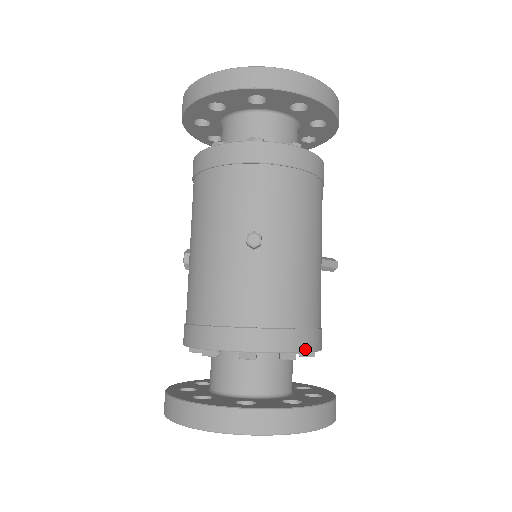
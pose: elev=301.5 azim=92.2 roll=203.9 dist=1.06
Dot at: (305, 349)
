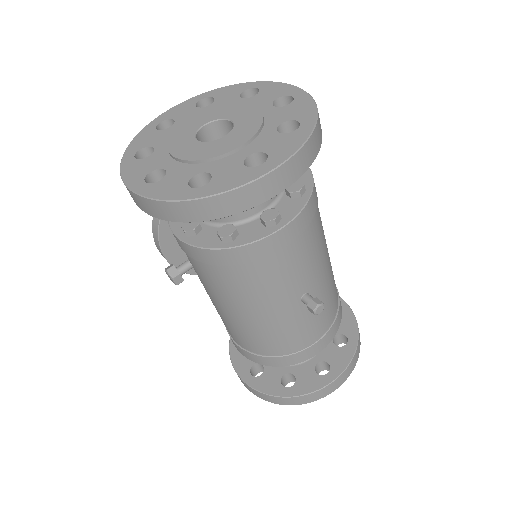
Dot at: (341, 313)
